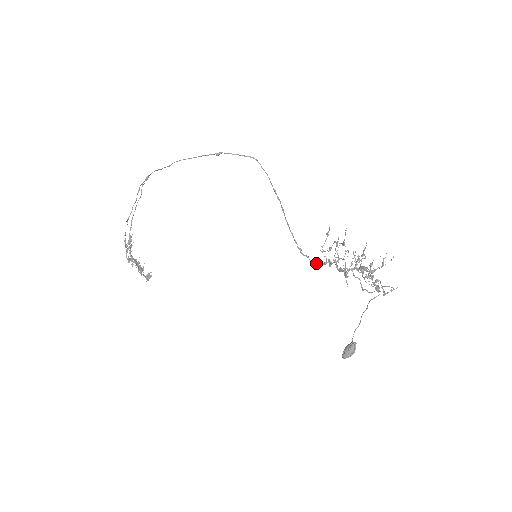
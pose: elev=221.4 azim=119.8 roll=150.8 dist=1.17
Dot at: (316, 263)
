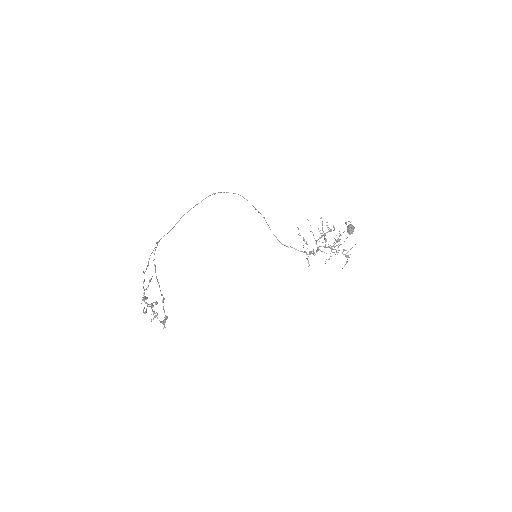
Dot at: occluded
